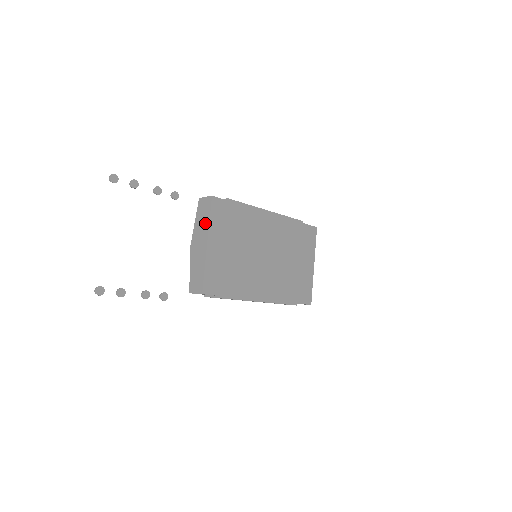
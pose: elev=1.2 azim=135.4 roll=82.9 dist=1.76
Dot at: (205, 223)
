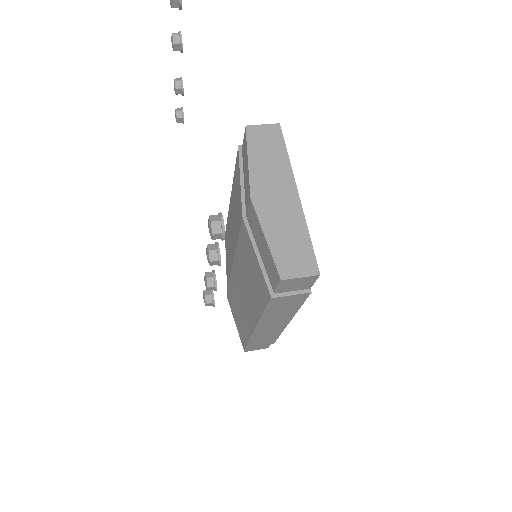
Dot at: (280, 161)
